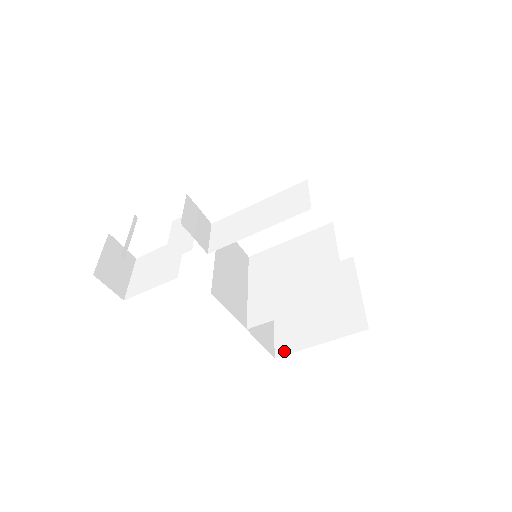
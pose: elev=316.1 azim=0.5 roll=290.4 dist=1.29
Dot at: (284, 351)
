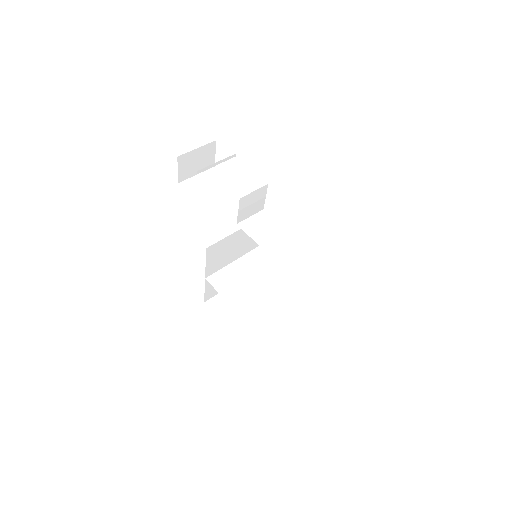
Dot at: (212, 306)
